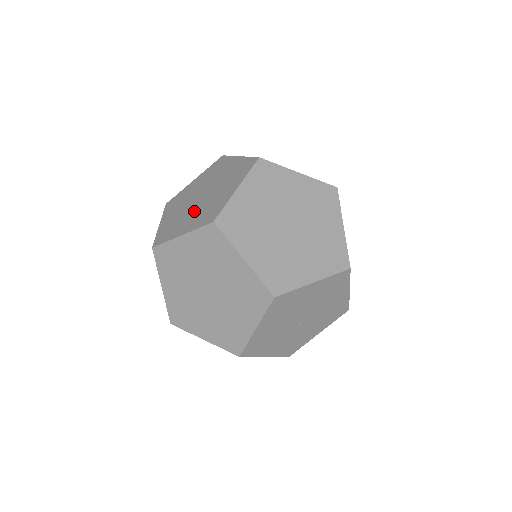
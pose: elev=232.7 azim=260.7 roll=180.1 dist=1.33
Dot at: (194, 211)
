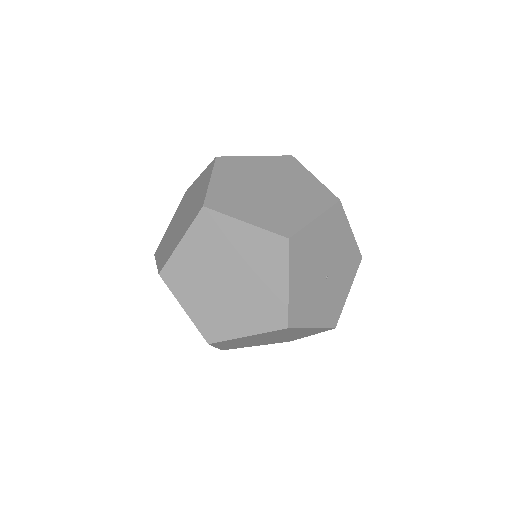
Dot at: (182, 225)
